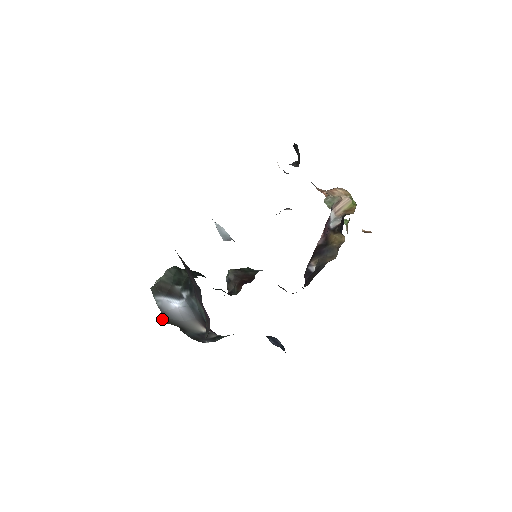
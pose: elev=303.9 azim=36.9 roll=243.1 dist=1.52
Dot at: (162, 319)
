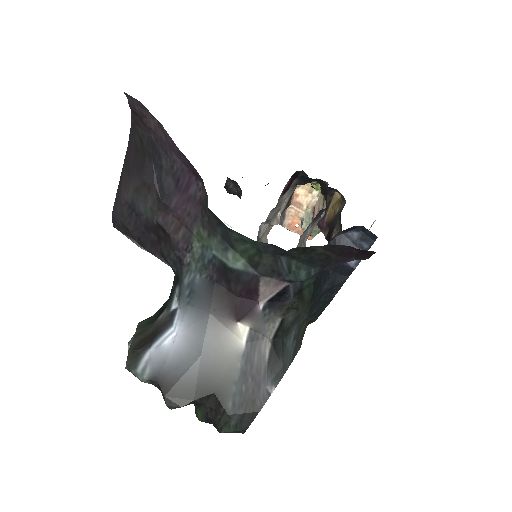
Dot at: (167, 402)
